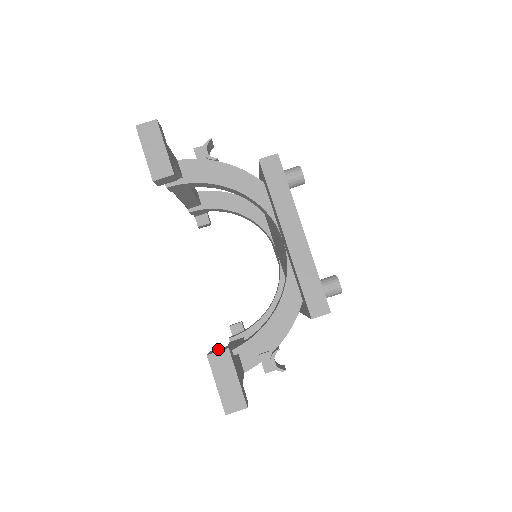
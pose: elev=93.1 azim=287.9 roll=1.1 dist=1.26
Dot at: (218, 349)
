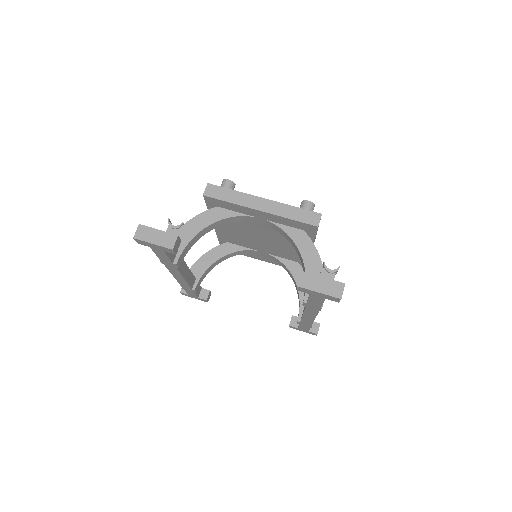
Dot at: occluded
